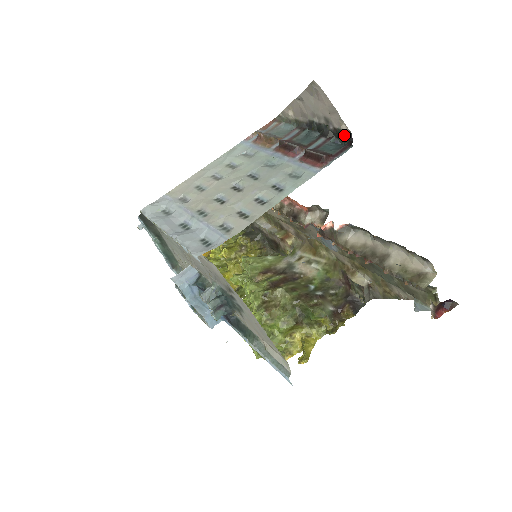
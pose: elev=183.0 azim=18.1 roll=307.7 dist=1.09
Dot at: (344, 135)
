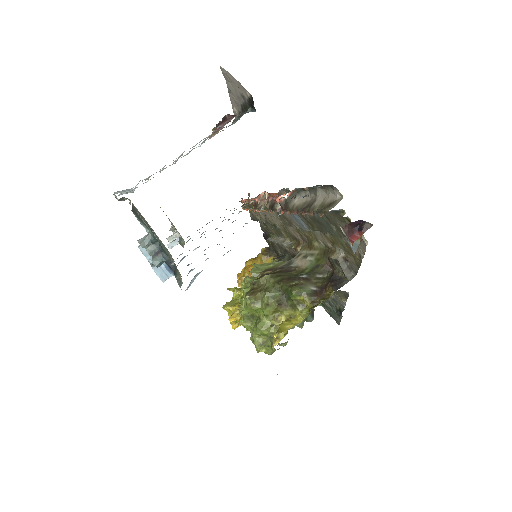
Dot at: (251, 101)
